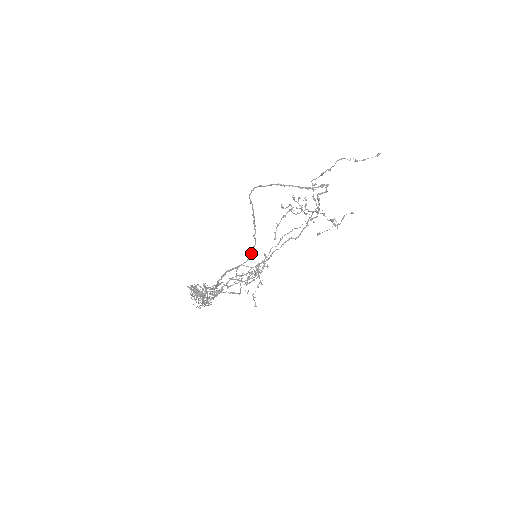
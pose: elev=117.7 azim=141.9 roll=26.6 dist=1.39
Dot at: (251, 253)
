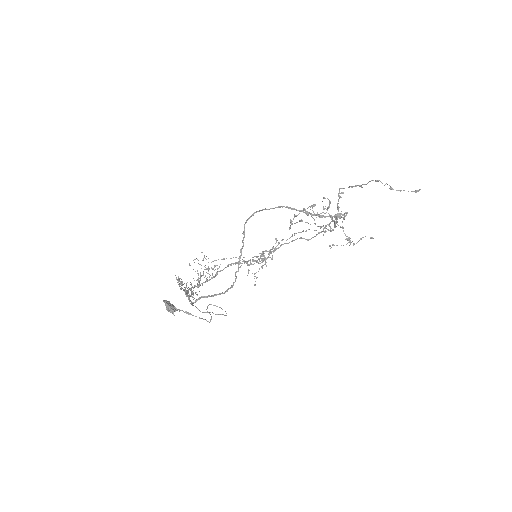
Dot at: (230, 287)
